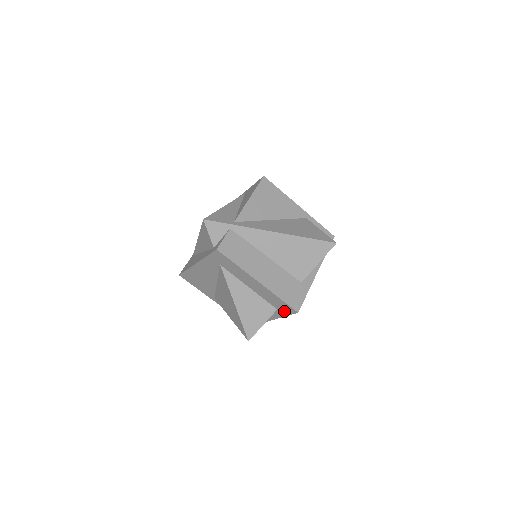
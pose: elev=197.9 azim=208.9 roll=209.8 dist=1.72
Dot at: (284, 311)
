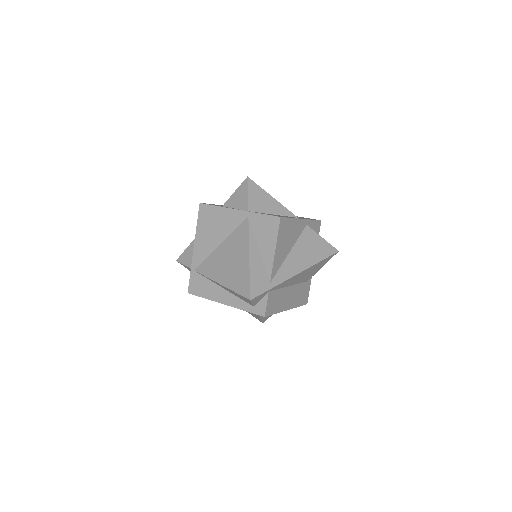
Dot at: occluded
